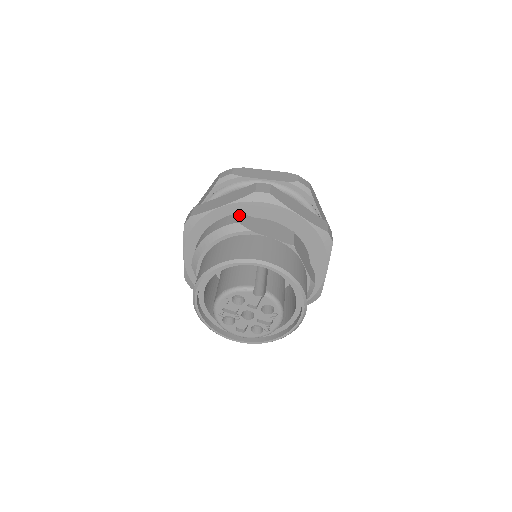
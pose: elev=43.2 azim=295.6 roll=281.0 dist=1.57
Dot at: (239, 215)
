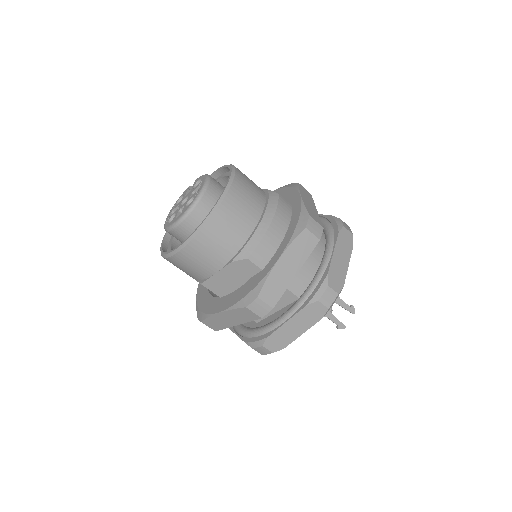
Dot at: occluded
